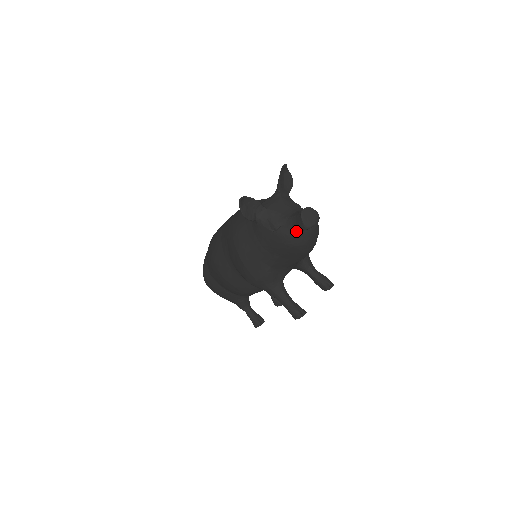
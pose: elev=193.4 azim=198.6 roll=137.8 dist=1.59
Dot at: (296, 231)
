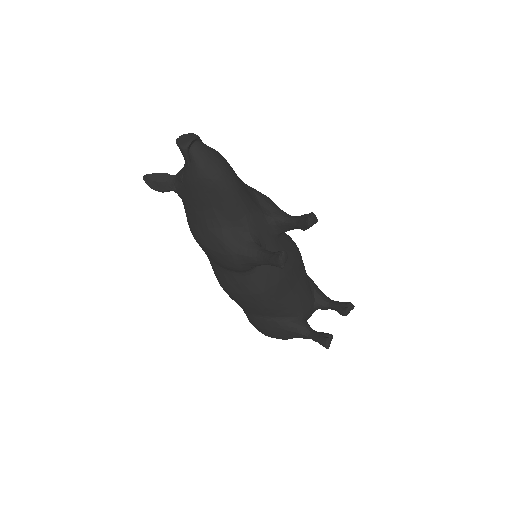
Dot at: (187, 162)
